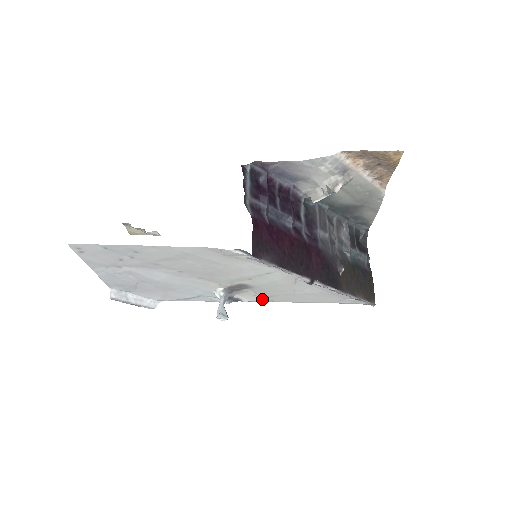
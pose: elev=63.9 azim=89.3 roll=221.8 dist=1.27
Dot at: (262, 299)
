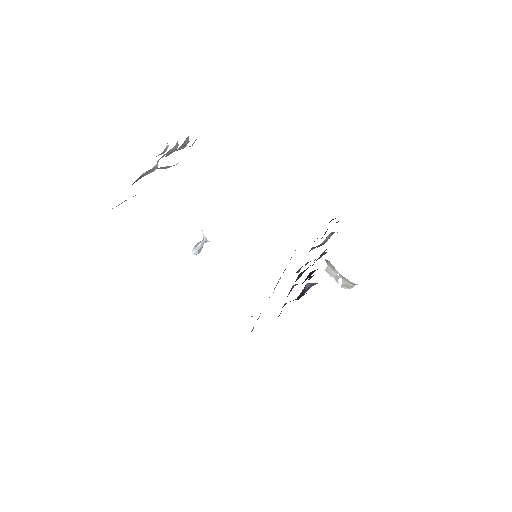
Dot at: occluded
